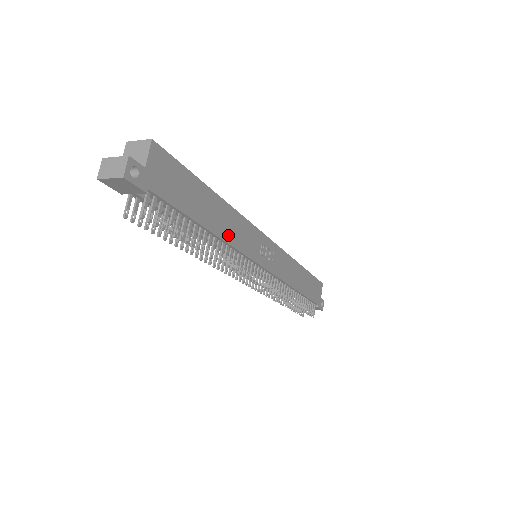
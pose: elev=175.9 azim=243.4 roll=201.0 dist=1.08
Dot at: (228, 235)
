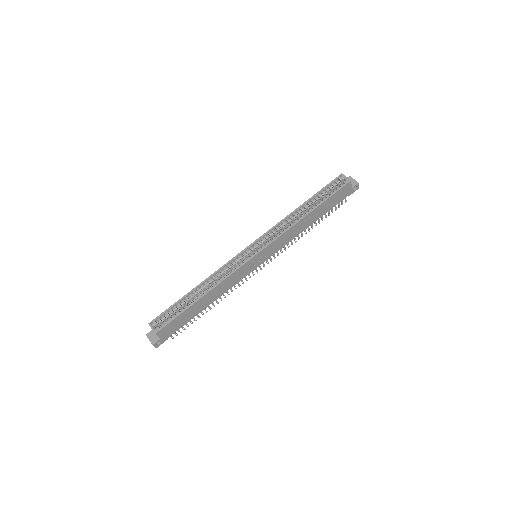
Dot at: (222, 292)
